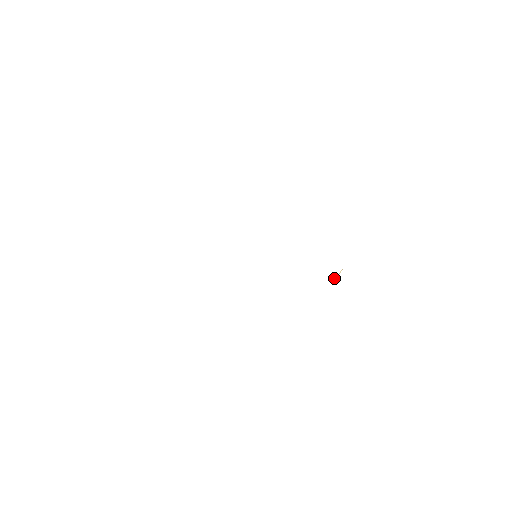
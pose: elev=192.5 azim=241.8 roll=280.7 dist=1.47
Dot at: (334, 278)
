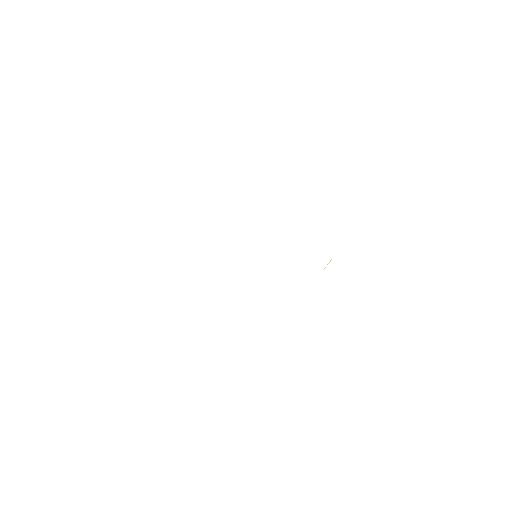
Dot at: occluded
